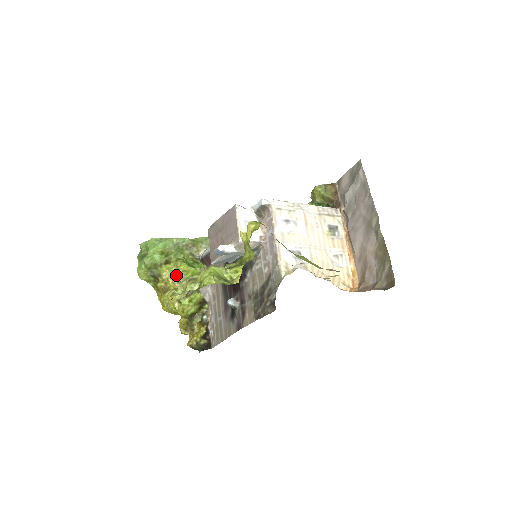
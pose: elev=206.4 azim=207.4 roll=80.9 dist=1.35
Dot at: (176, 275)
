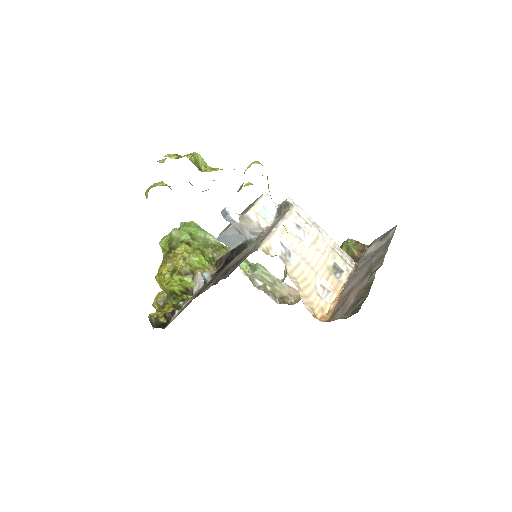
Dot at: (187, 254)
